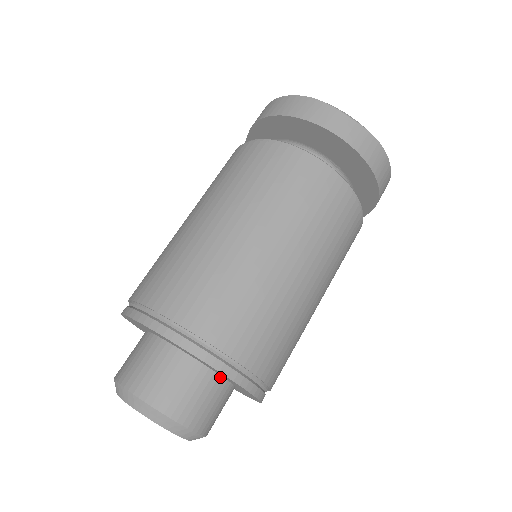
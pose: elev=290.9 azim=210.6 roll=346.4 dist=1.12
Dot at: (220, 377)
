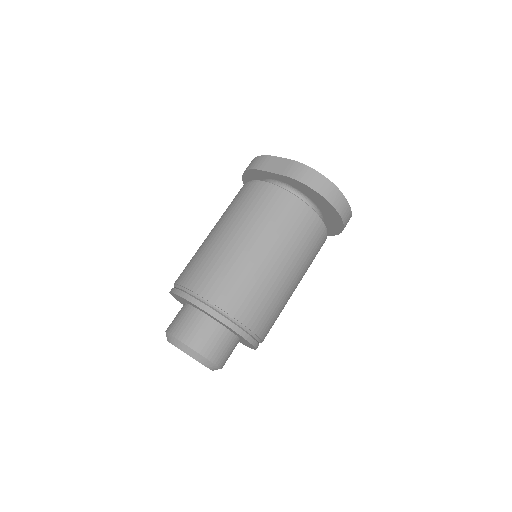
Dot at: occluded
